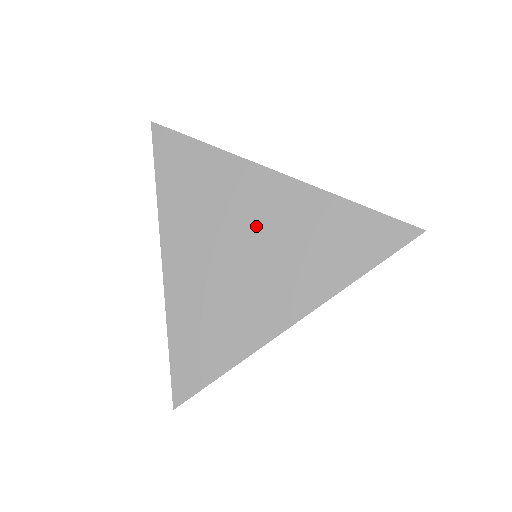
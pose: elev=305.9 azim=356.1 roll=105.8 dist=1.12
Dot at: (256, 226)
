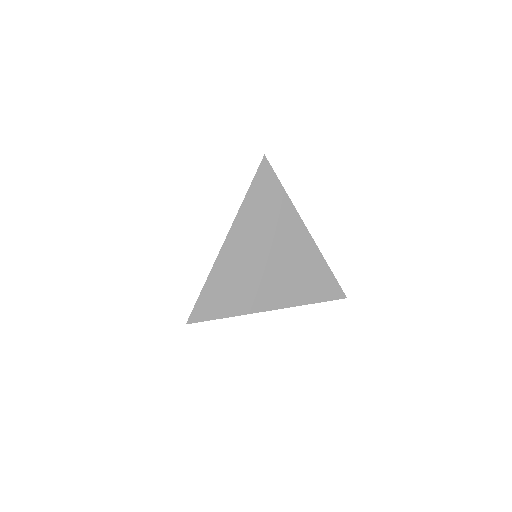
Dot at: (283, 251)
